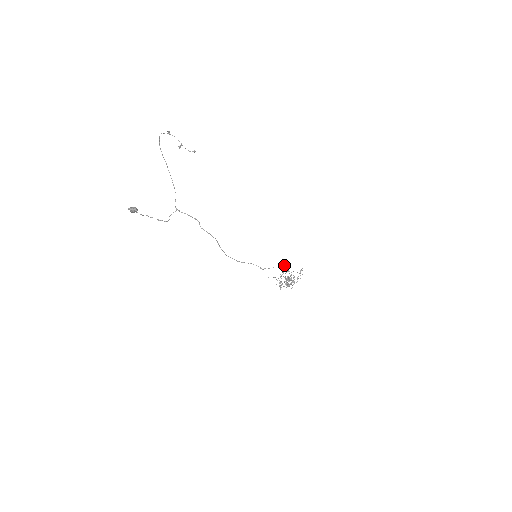
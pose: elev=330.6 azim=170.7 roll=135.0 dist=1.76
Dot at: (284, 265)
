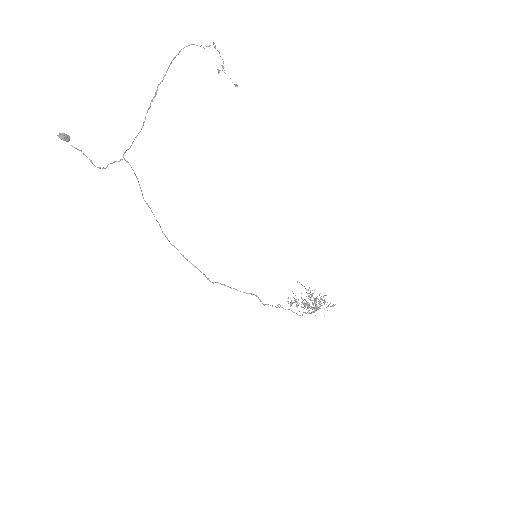
Dot at: (254, 294)
